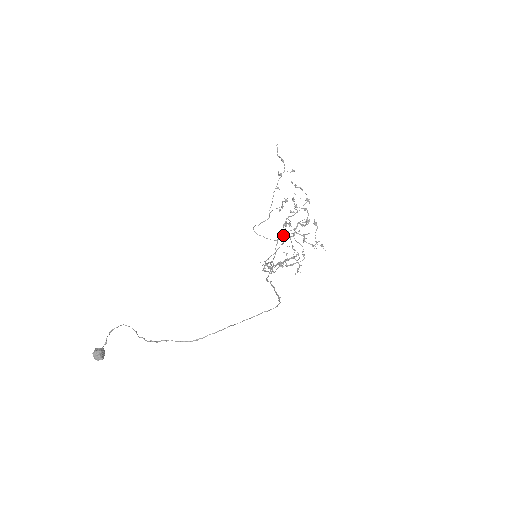
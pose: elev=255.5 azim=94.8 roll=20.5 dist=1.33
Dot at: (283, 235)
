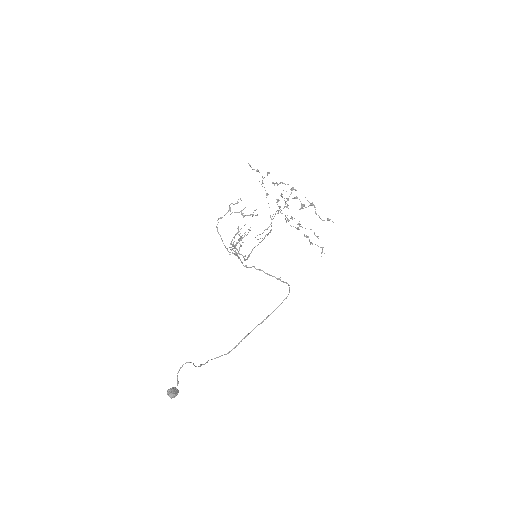
Dot at: occluded
